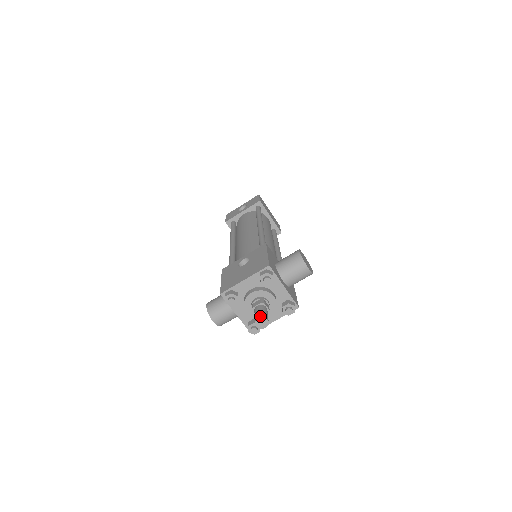
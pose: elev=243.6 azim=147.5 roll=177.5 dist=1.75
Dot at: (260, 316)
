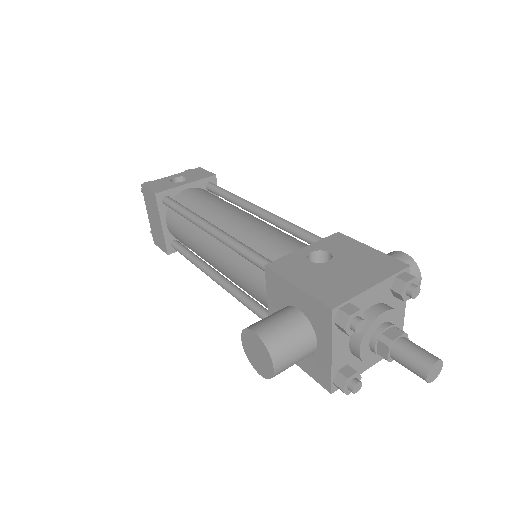
Dot at: (436, 357)
